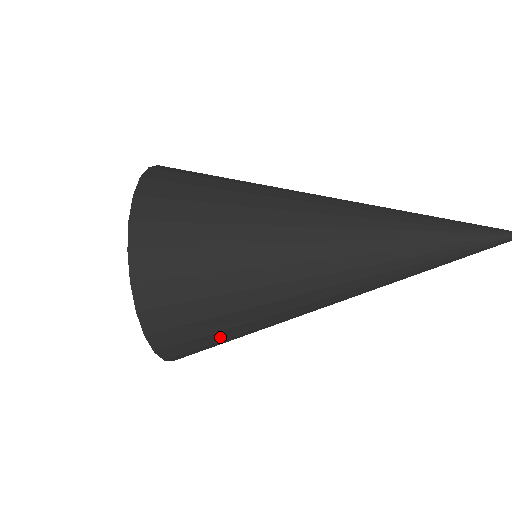
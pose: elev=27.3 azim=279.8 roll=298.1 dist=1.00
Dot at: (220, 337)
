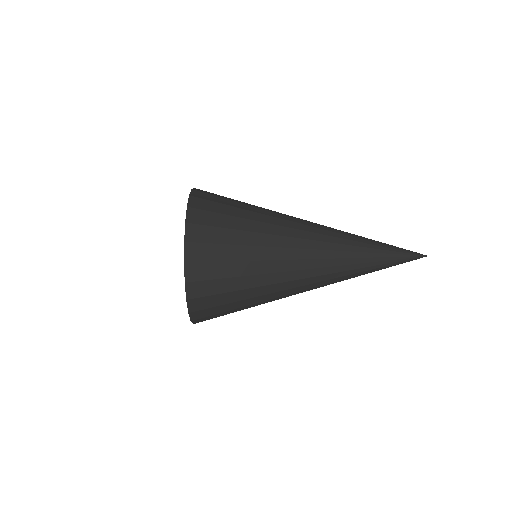
Dot at: (230, 286)
